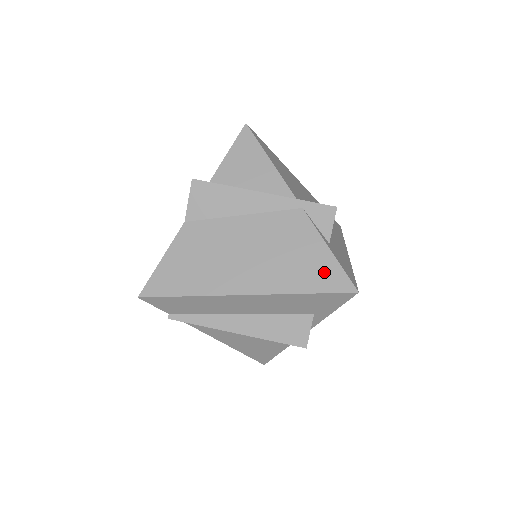
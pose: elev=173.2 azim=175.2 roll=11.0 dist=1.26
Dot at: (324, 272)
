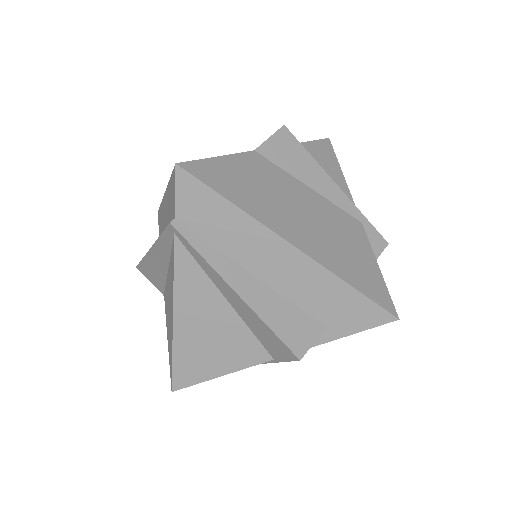
Dot at: (372, 281)
